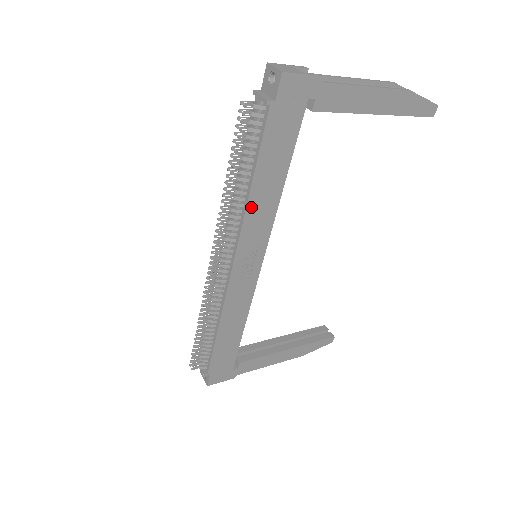
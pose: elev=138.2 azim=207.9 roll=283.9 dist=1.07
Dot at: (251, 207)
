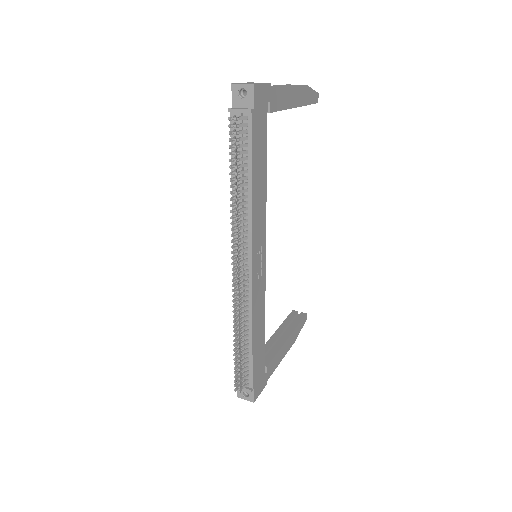
Dot at: (254, 207)
